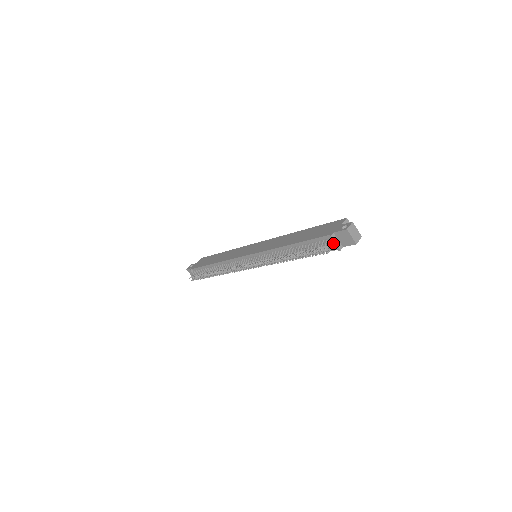
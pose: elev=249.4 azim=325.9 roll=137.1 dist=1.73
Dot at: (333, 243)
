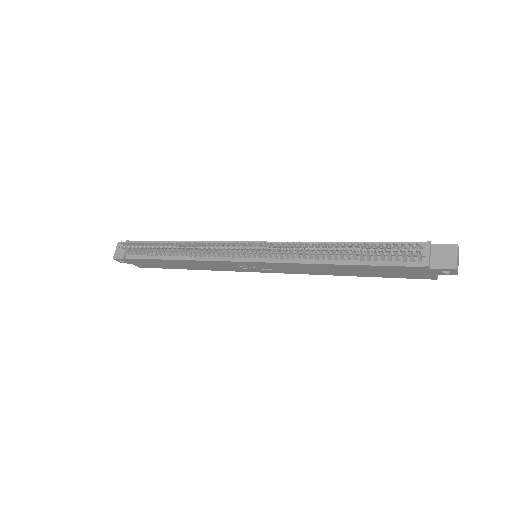
Dot at: (425, 252)
